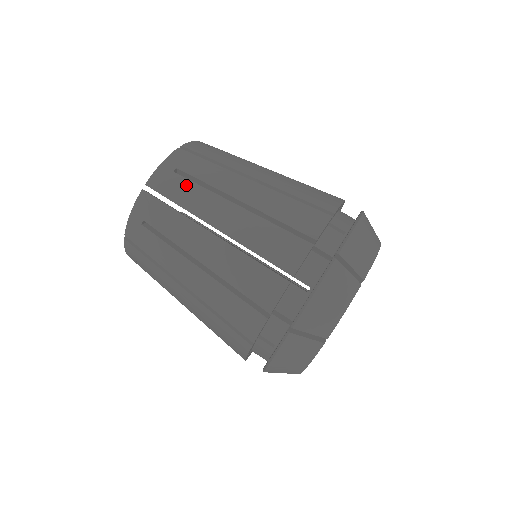
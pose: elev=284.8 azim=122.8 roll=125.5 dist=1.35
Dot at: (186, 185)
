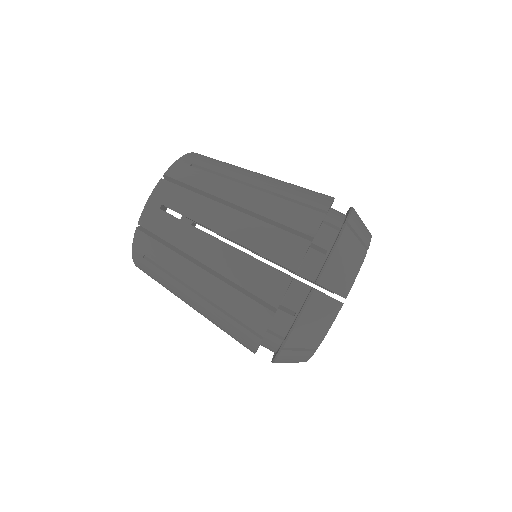
Dot at: (203, 174)
